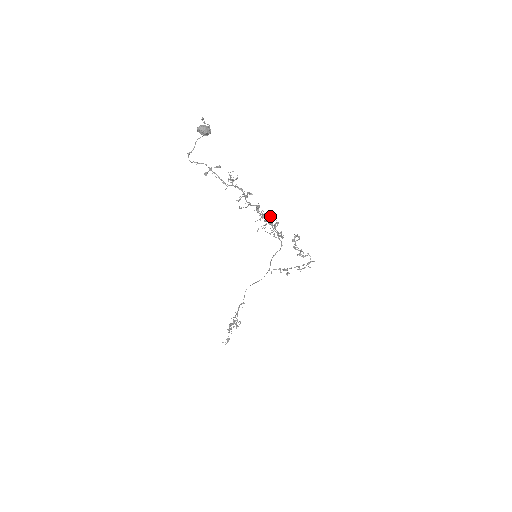
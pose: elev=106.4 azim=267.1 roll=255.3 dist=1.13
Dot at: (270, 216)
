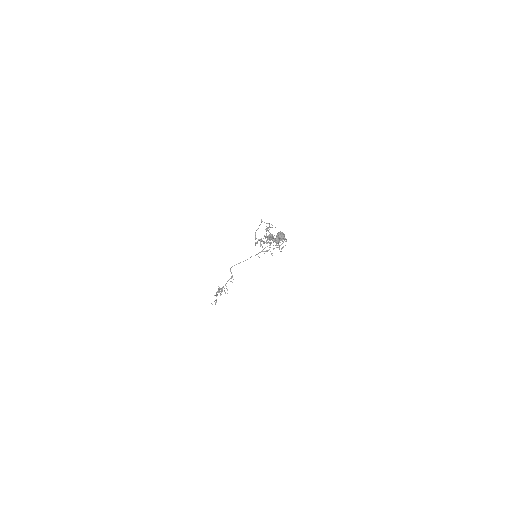
Dot at: occluded
